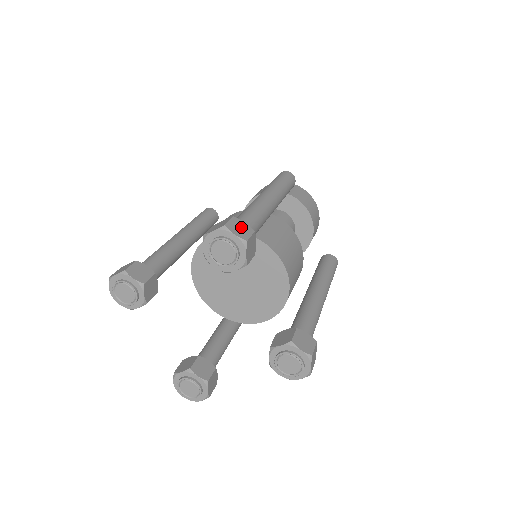
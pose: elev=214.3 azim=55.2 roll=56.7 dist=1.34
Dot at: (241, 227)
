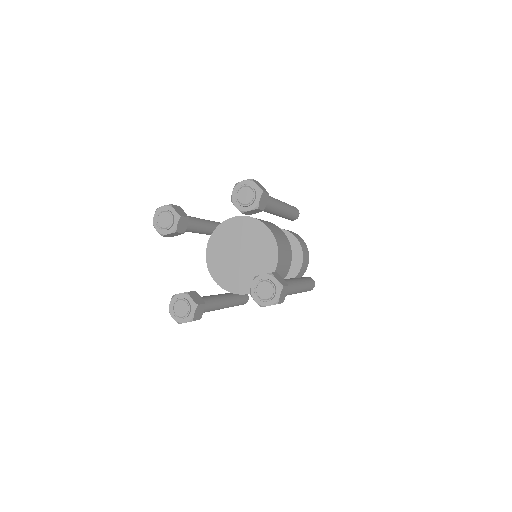
Dot at: (261, 186)
